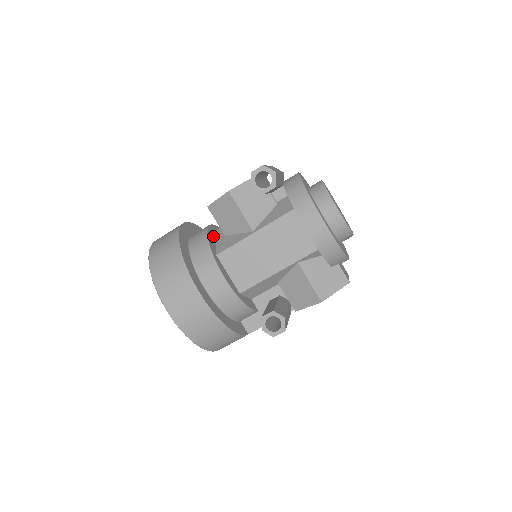
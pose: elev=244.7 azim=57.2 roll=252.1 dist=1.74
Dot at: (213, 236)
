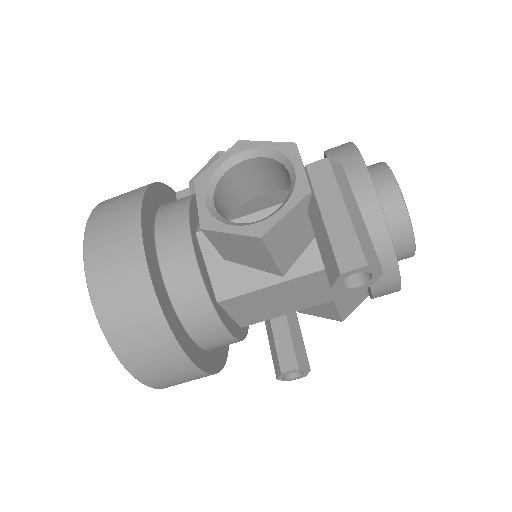
Dot at: (200, 254)
